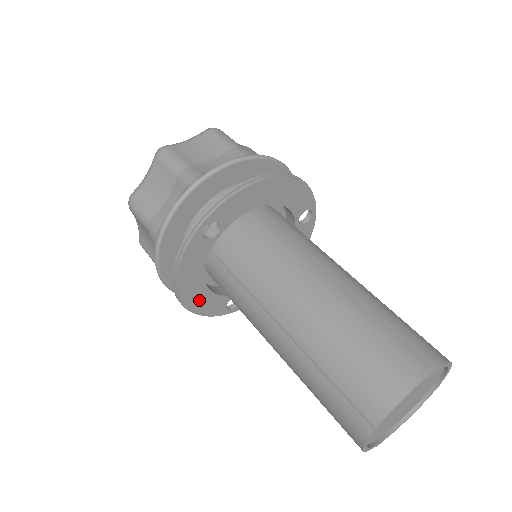
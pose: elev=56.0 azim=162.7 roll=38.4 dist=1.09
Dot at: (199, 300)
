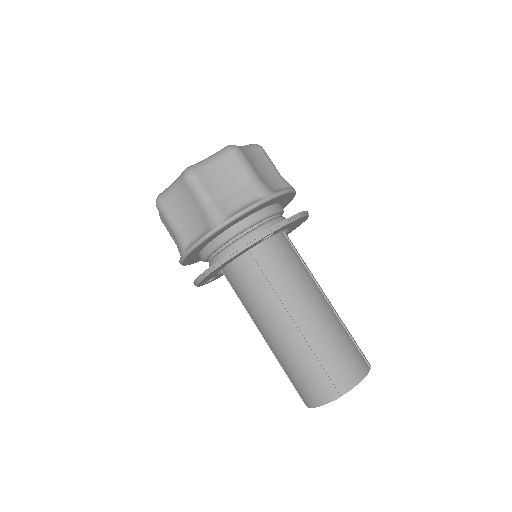
Dot at: (210, 275)
